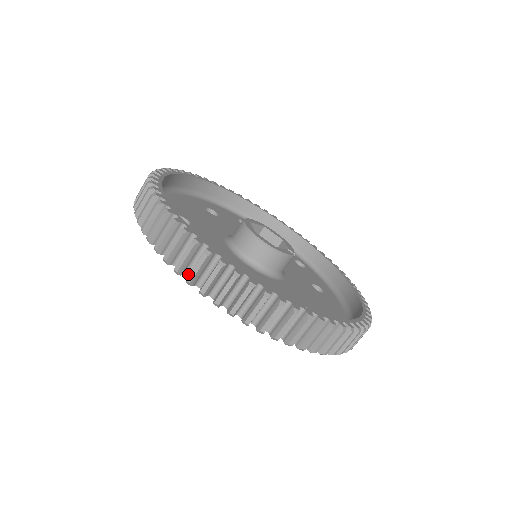
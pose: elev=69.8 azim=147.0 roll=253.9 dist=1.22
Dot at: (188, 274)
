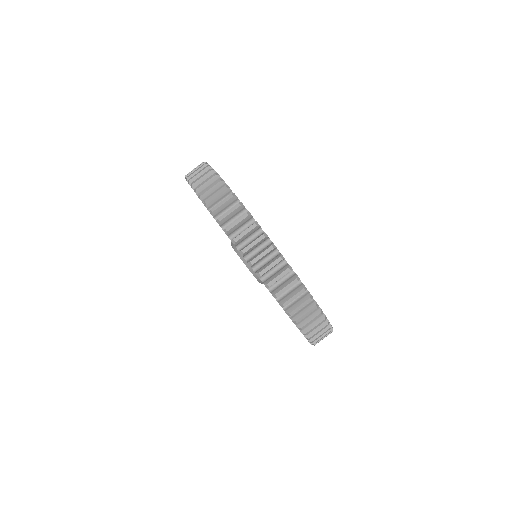
Dot at: (239, 247)
